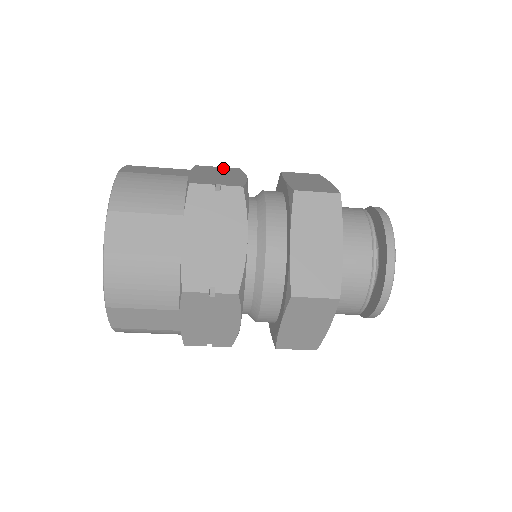
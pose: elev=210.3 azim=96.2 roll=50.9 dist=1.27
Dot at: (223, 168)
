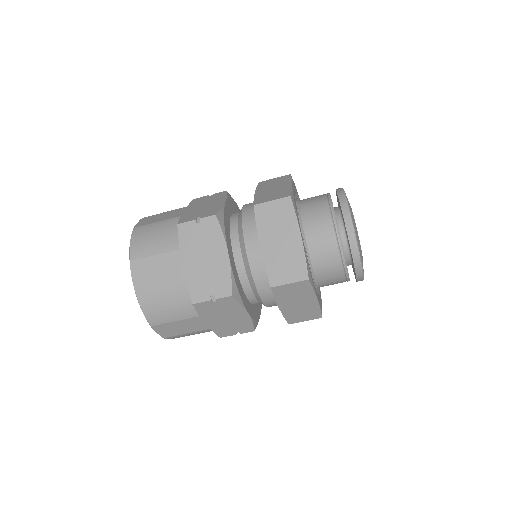
Dot at: occluded
